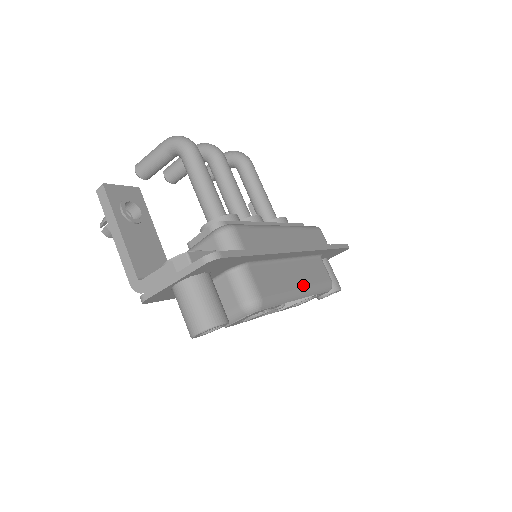
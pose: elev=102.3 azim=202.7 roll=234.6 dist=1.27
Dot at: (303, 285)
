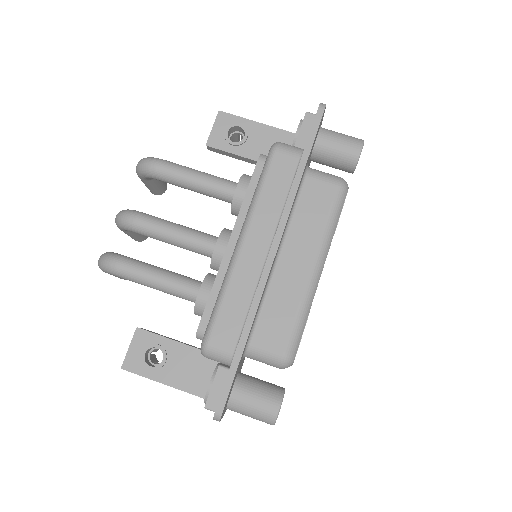
Dot at: (312, 260)
